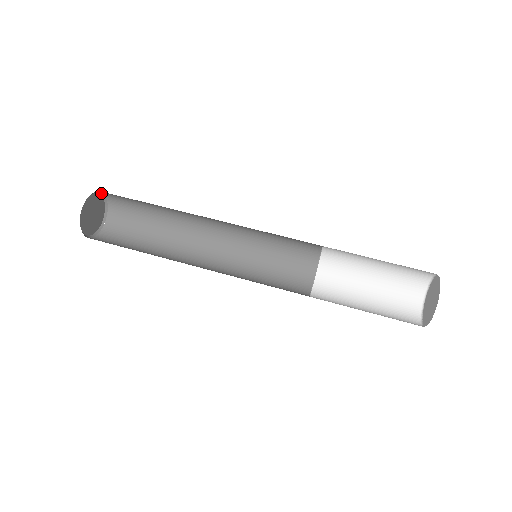
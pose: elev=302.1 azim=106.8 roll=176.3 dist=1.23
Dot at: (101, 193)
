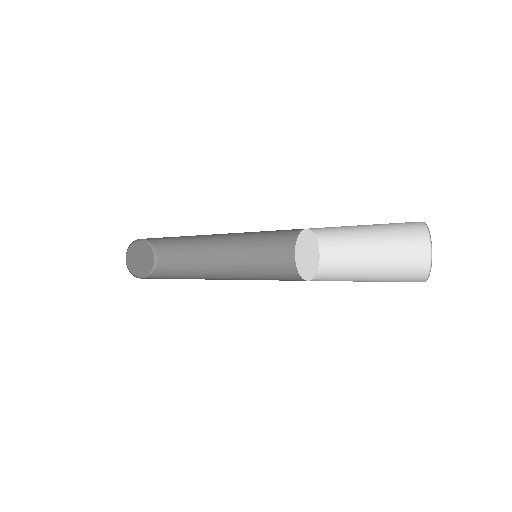
Dot at: (149, 244)
